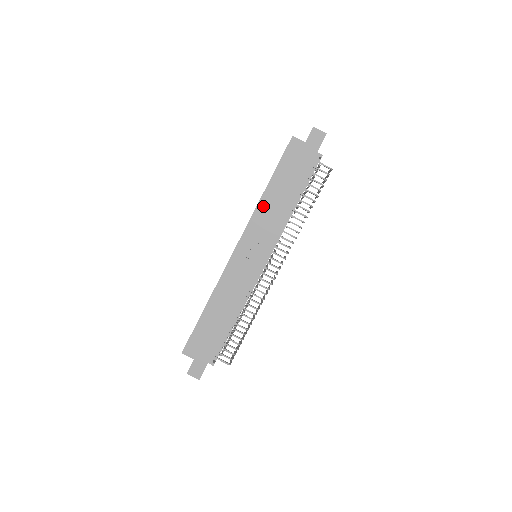
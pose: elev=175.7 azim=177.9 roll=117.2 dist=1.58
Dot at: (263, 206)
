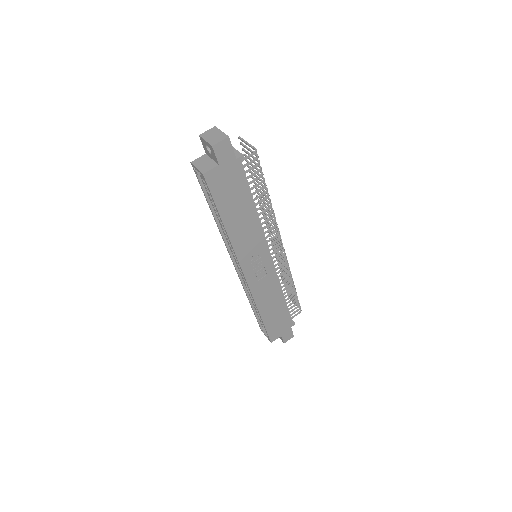
Dot at: (236, 238)
